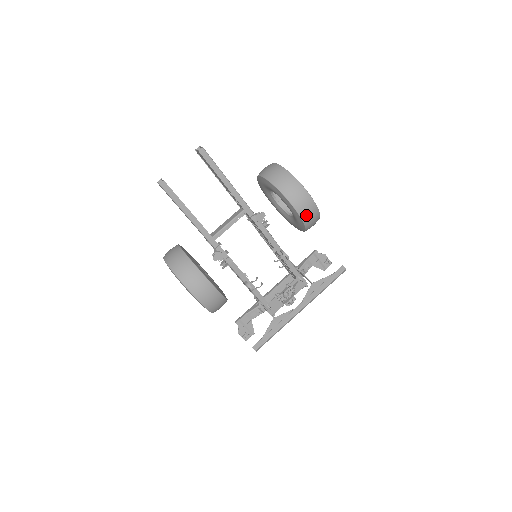
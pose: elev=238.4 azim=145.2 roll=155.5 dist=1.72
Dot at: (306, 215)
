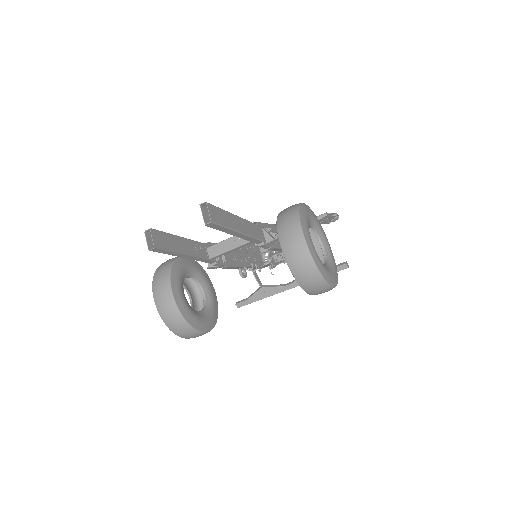
Dot at: occluded
